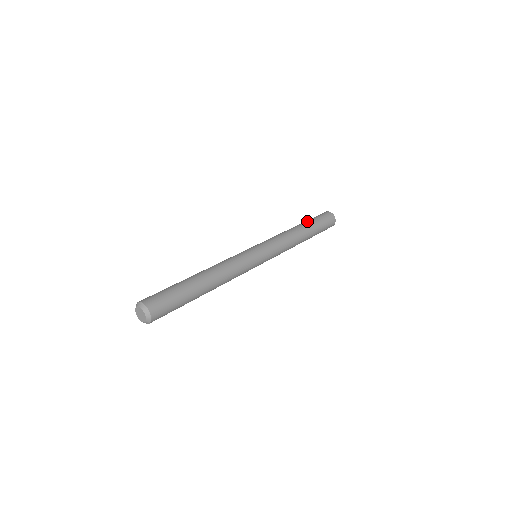
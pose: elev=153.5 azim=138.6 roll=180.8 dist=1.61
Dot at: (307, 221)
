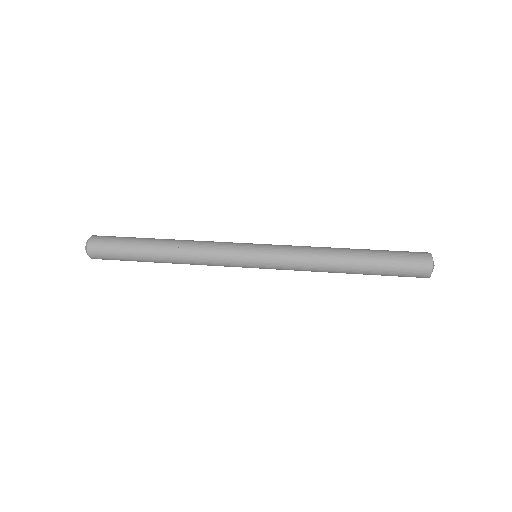
Dot at: occluded
